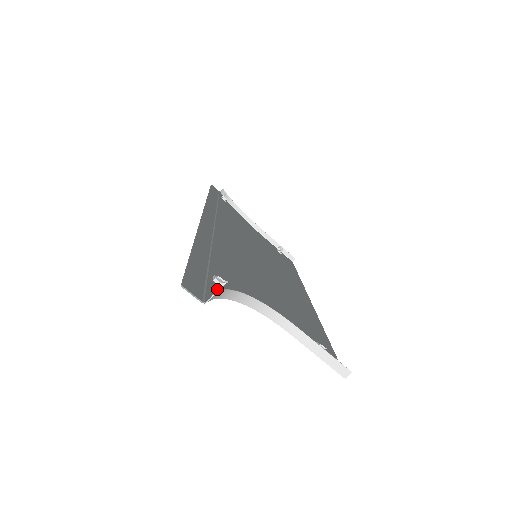
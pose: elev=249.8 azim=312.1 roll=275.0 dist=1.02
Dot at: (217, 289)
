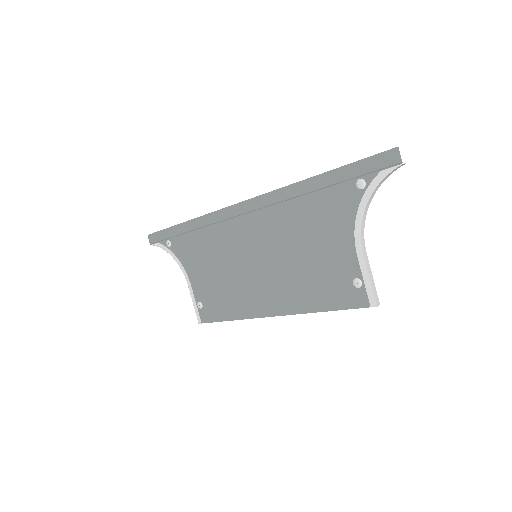
Dot at: (373, 181)
